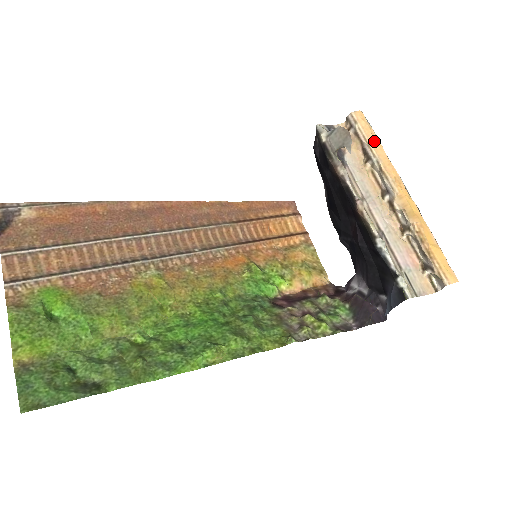
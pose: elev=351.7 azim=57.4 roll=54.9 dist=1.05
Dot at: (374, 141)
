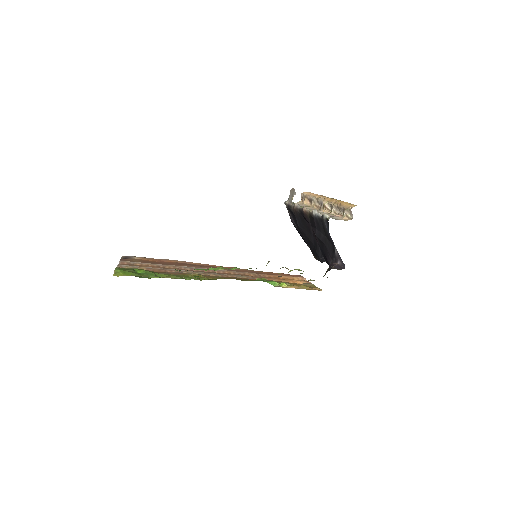
Dot at: (313, 194)
